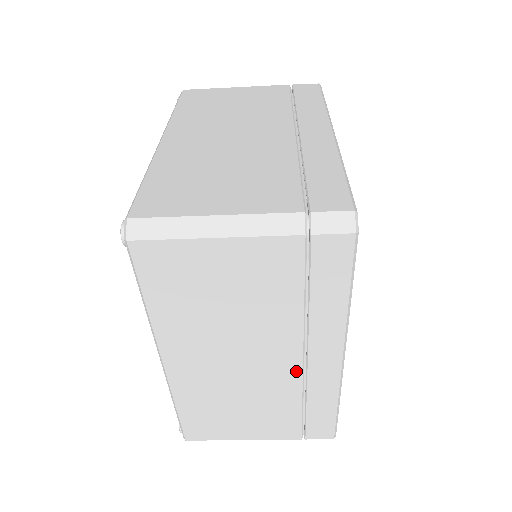
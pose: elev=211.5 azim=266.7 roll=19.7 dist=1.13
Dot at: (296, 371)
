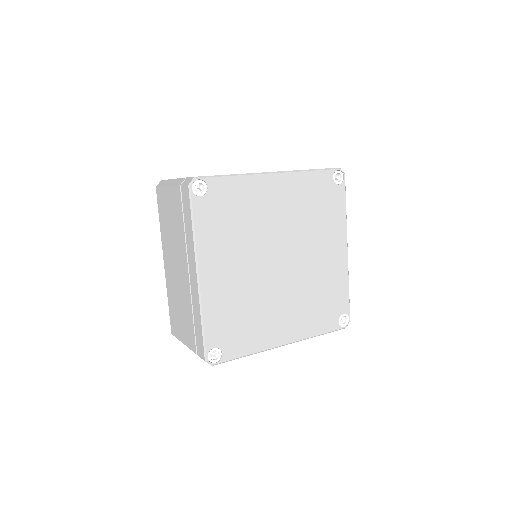
Dot at: occluded
